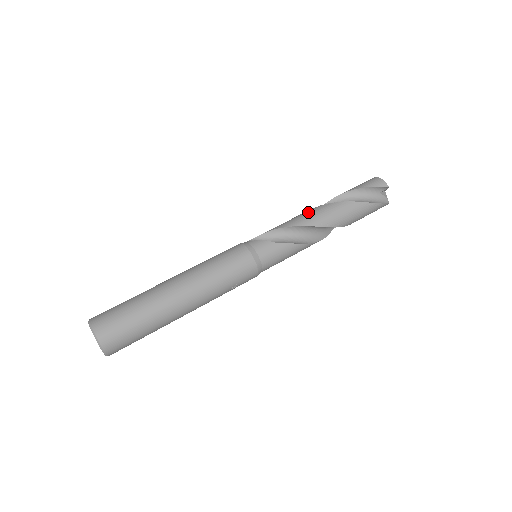
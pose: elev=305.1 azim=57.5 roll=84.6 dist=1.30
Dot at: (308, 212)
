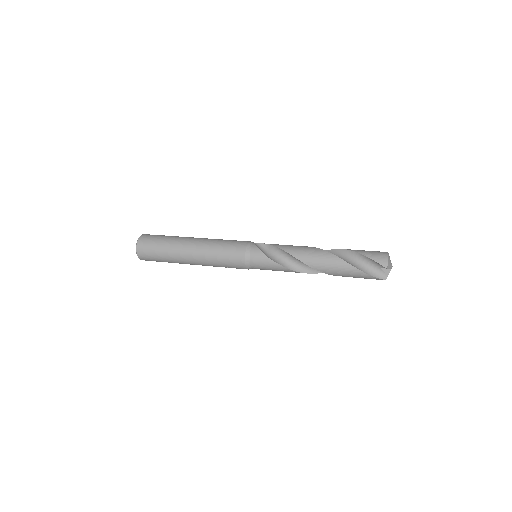
Dot at: (308, 249)
